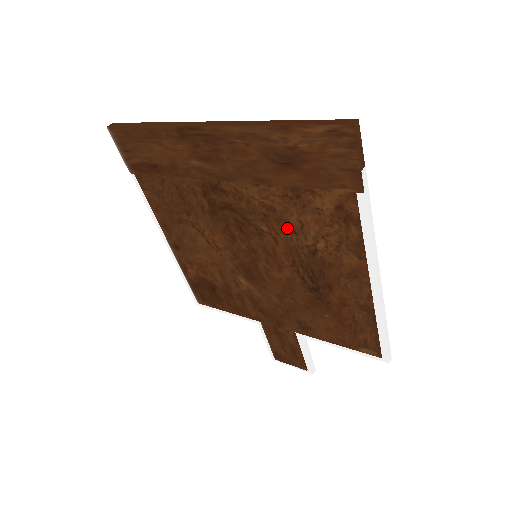
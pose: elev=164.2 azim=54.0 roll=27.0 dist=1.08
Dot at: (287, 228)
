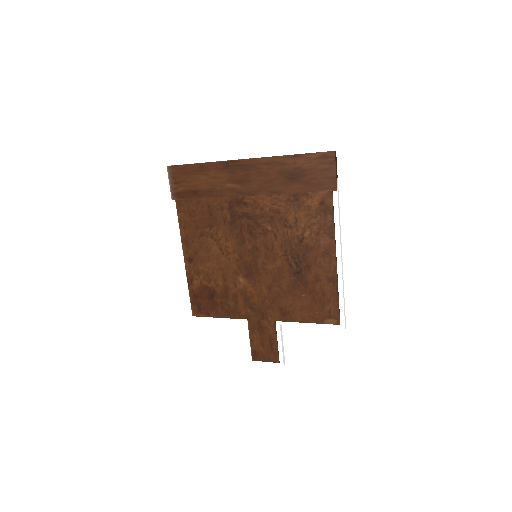
Dot at: (286, 225)
